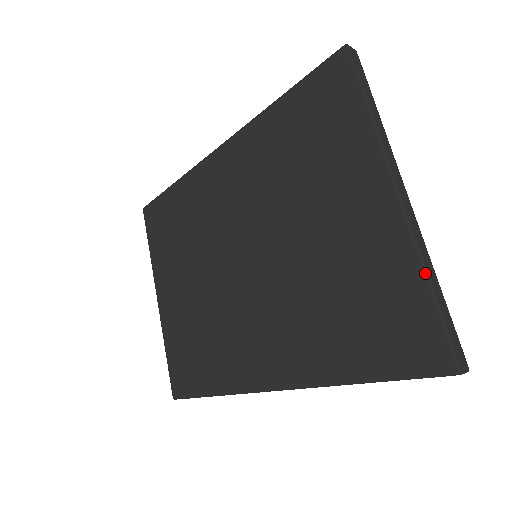
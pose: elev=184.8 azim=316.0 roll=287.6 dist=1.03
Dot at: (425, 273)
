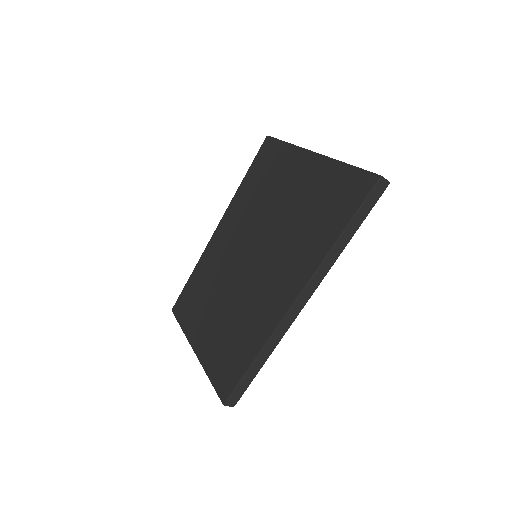
Dot at: (342, 162)
